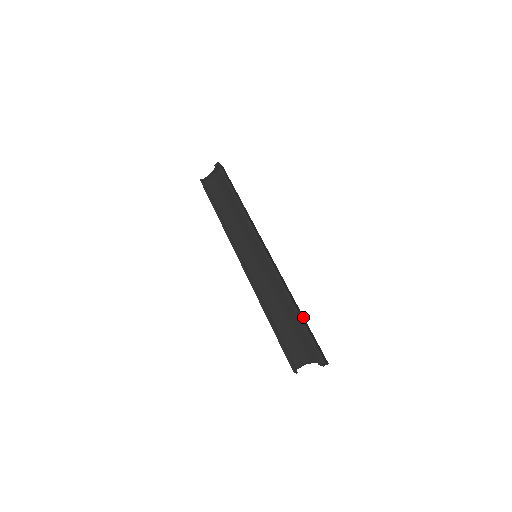
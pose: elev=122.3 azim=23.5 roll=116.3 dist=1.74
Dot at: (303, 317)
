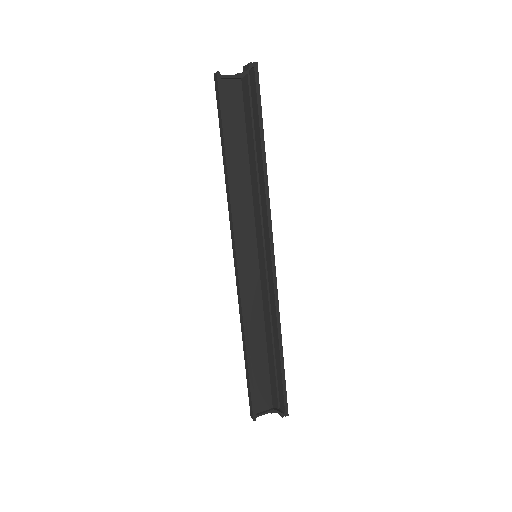
Dot at: occluded
